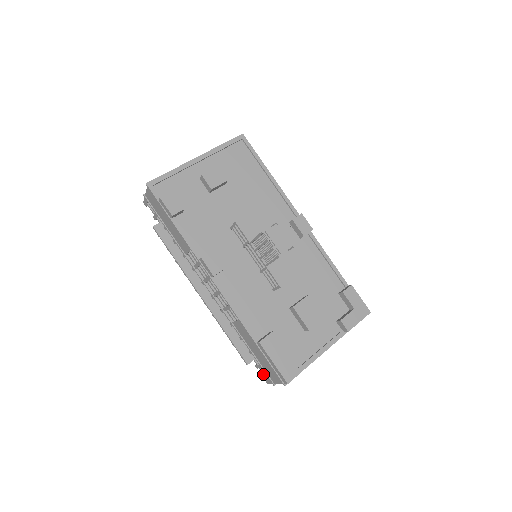
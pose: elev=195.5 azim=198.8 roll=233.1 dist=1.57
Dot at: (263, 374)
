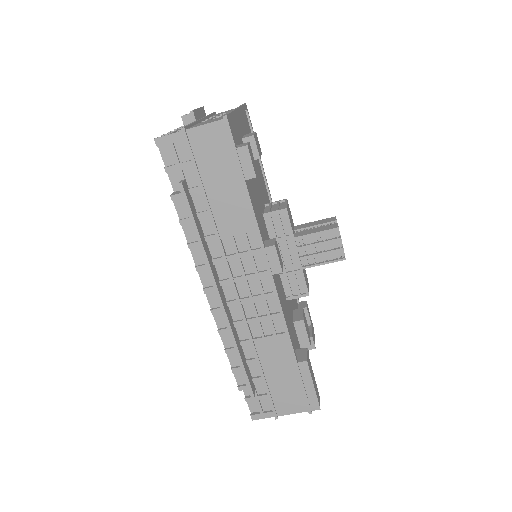
Dot at: (258, 407)
